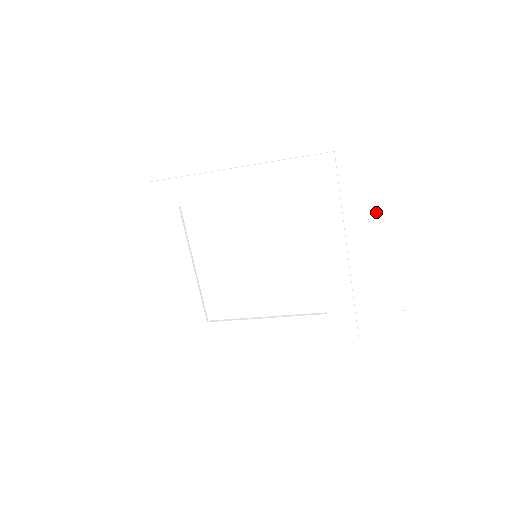
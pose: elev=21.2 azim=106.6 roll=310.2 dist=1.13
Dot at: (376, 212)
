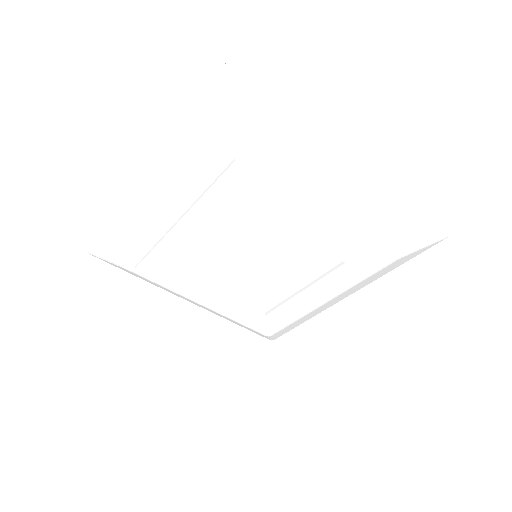
Dot at: (357, 288)
